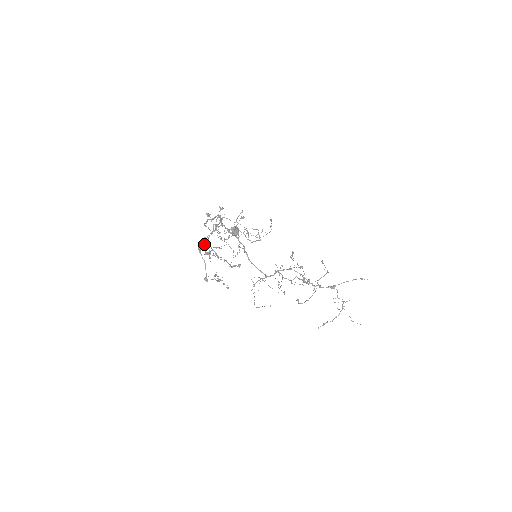
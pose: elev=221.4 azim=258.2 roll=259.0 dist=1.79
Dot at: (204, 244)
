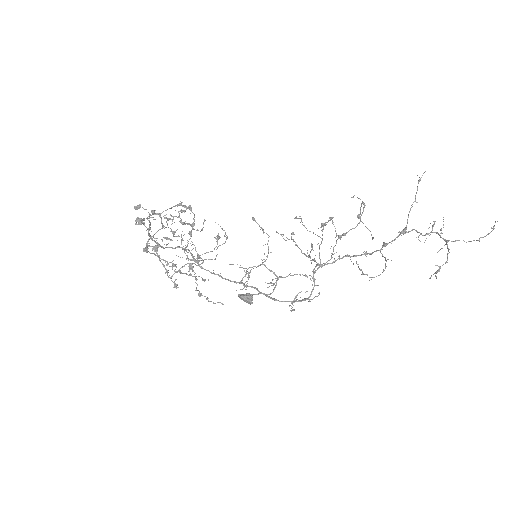
Dot at: (156, 252)
